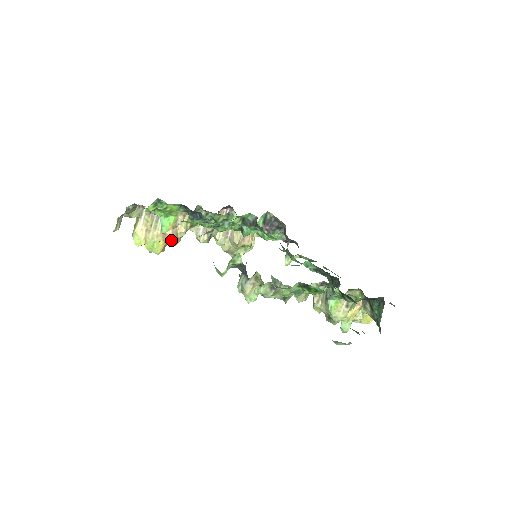
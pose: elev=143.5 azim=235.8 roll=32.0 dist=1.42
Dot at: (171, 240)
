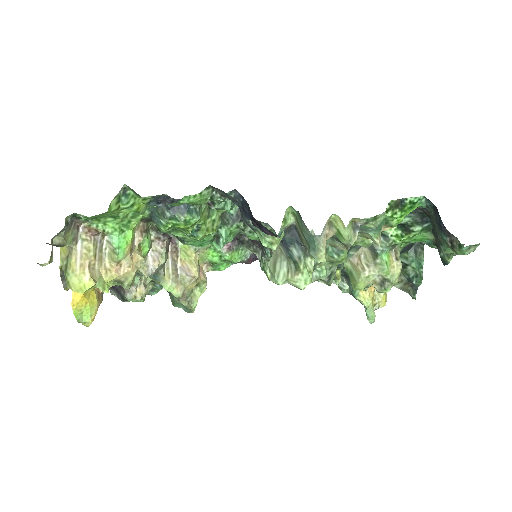
Dot at: (131, 272)
